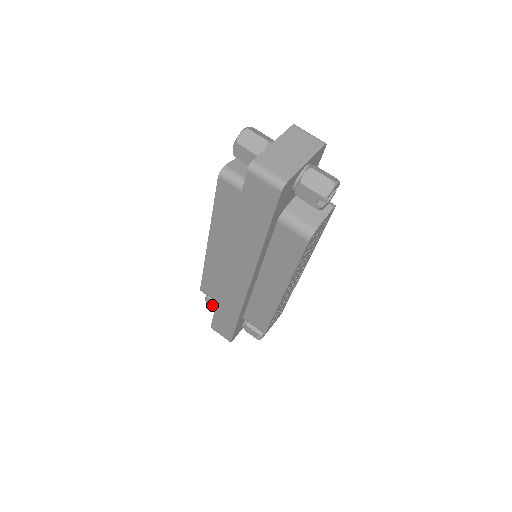
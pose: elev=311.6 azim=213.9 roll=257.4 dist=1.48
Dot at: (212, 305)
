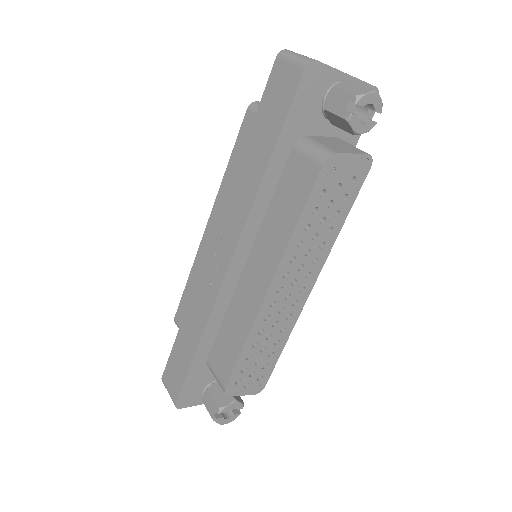
Dot at: occluded
